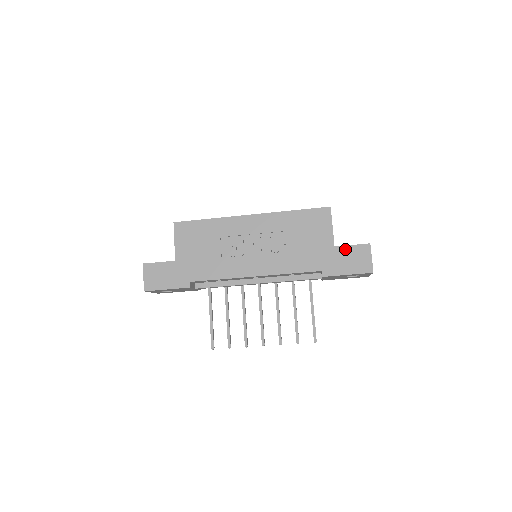
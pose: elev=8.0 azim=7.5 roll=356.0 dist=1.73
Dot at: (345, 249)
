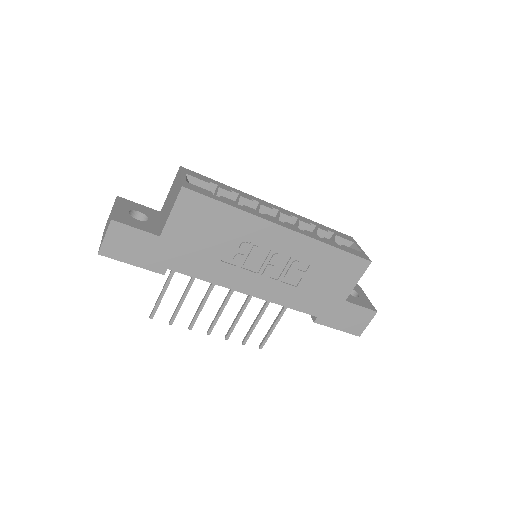
Dot at: (353, 307)
